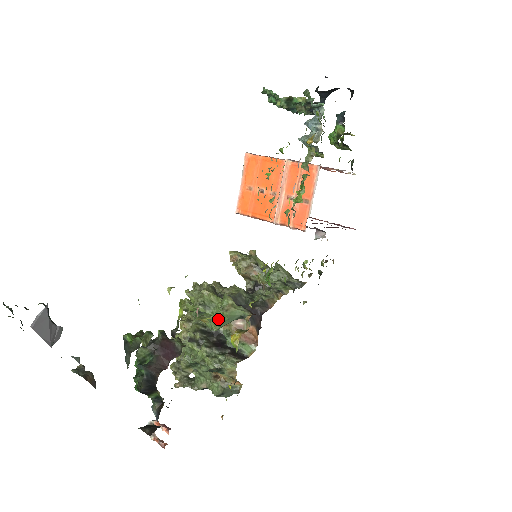
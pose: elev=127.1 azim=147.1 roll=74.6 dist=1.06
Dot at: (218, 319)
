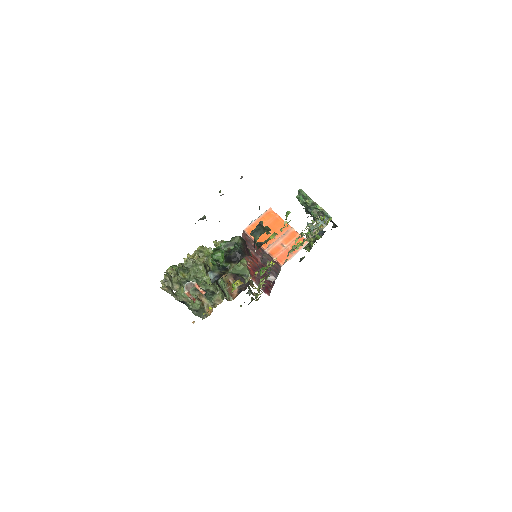
Dot at: occluded
